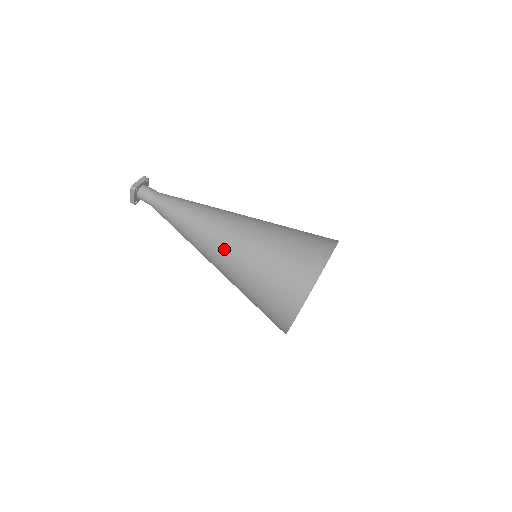
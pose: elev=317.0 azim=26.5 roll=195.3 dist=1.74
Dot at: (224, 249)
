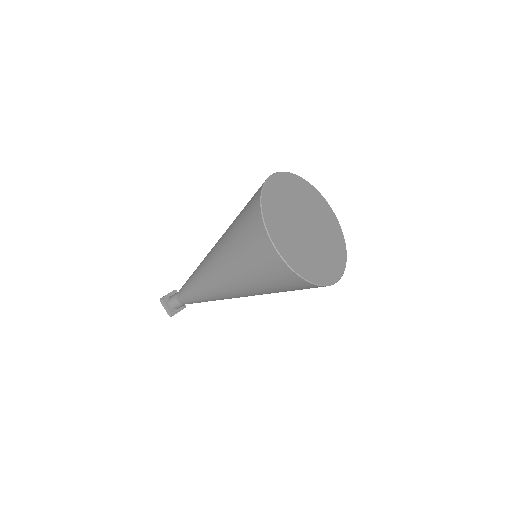
Dot at: occluded
